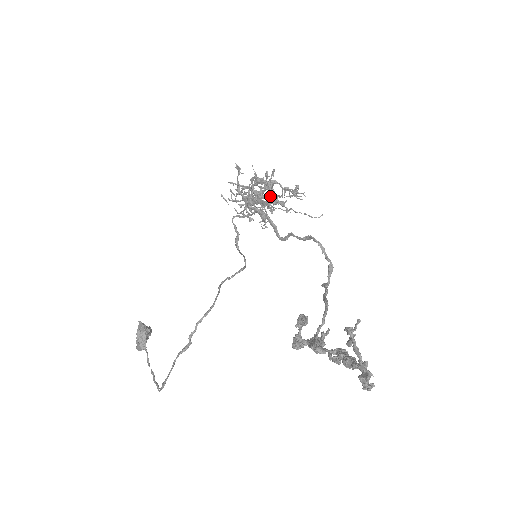
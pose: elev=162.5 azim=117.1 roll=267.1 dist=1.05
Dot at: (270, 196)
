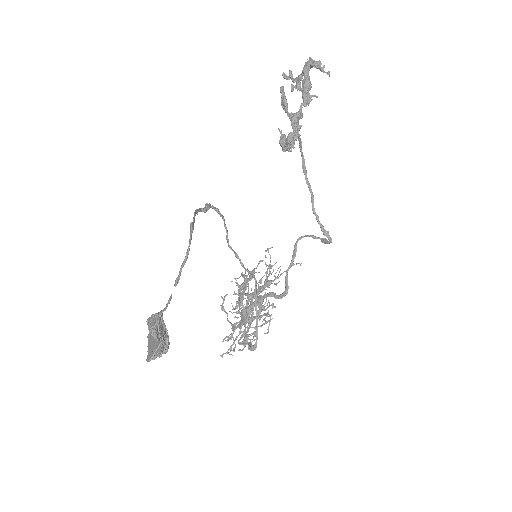
Dot at: occluded
